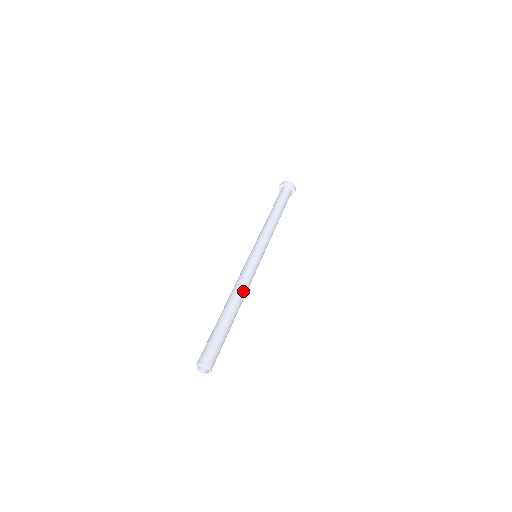
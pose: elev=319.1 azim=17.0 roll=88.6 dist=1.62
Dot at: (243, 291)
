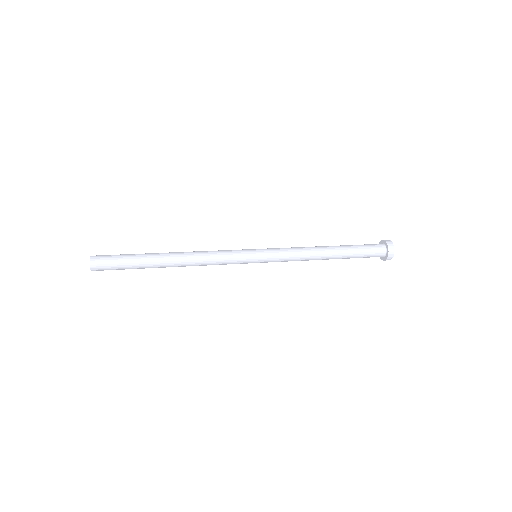
Dot at: (196, 256)
